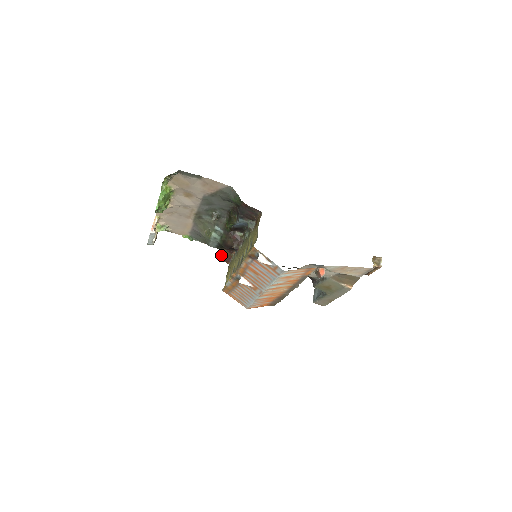
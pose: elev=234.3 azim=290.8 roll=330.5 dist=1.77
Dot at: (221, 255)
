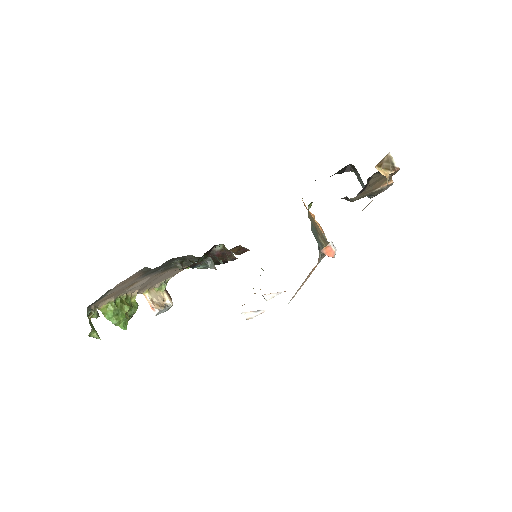
Dot at: (234, 253)
